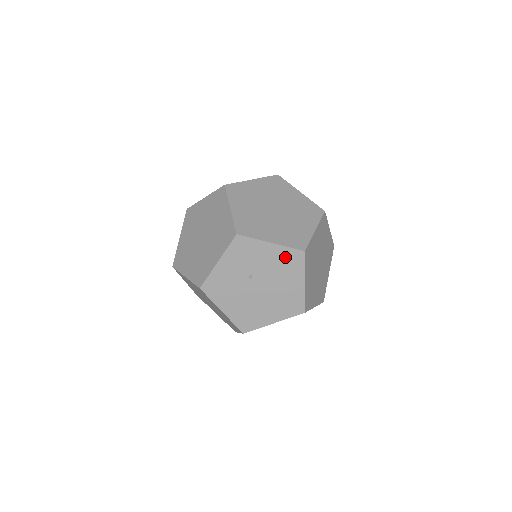
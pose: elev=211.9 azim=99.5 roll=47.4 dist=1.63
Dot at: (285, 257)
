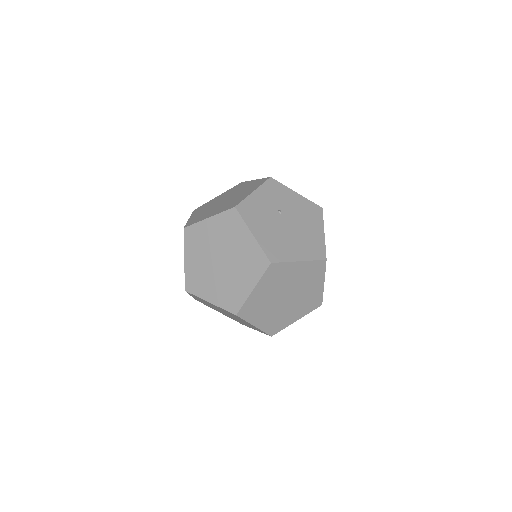
Dot at: (308, 207)
